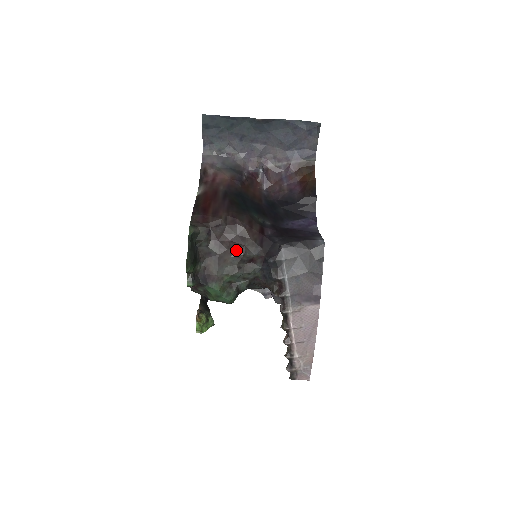
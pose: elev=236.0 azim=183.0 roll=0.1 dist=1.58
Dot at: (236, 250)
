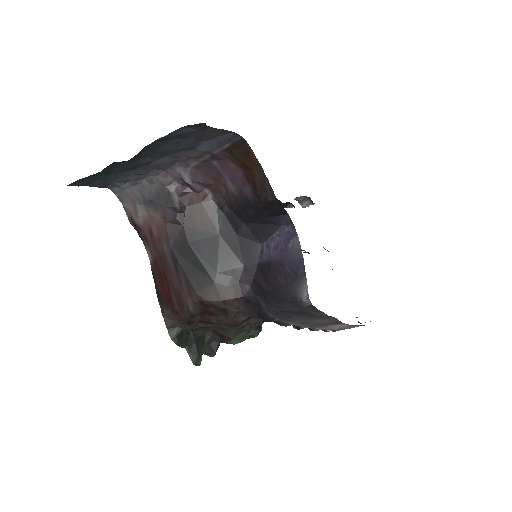
Dot at: (227, 324)
